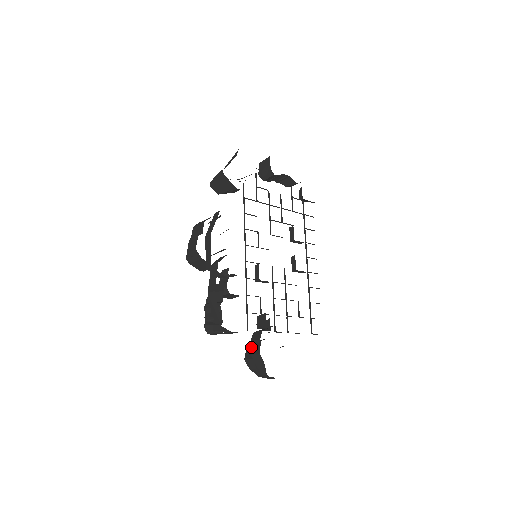
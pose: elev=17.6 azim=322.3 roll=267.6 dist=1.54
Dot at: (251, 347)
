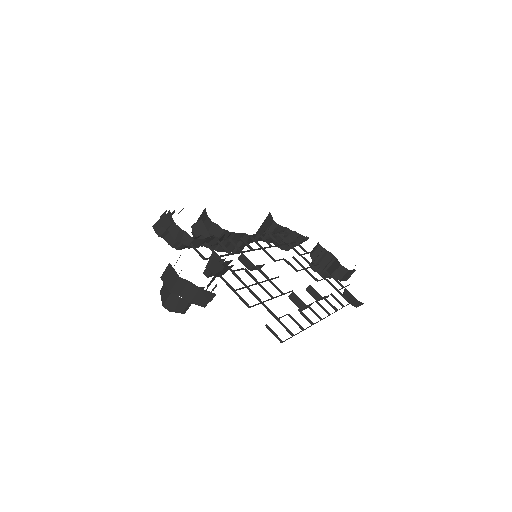
Dot at: occluded
